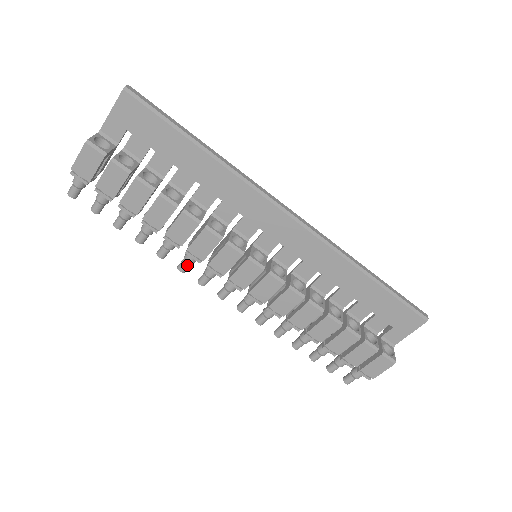
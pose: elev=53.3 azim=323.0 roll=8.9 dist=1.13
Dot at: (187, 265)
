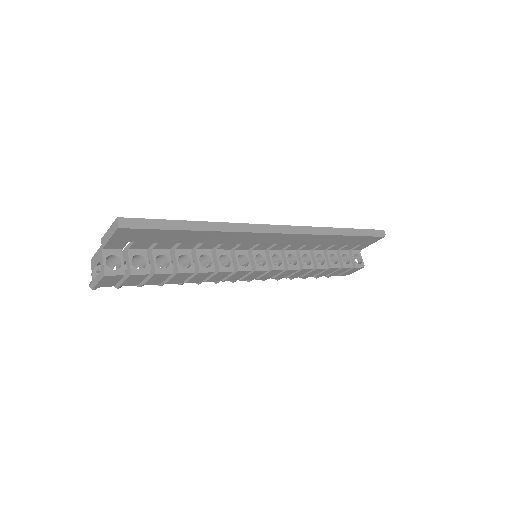
Dot at: occluded
